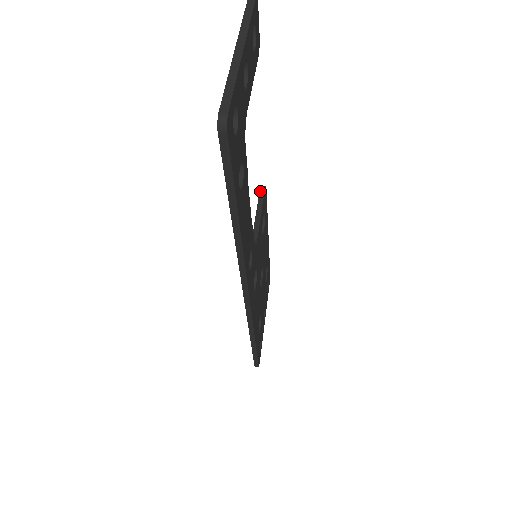
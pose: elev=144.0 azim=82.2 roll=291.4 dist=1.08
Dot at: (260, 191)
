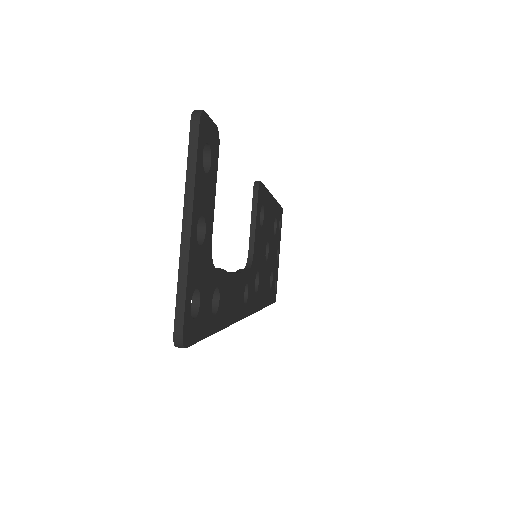
Dot at: (253, 192)
